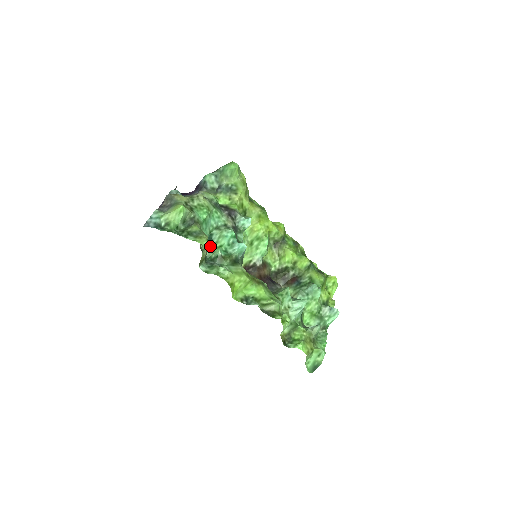
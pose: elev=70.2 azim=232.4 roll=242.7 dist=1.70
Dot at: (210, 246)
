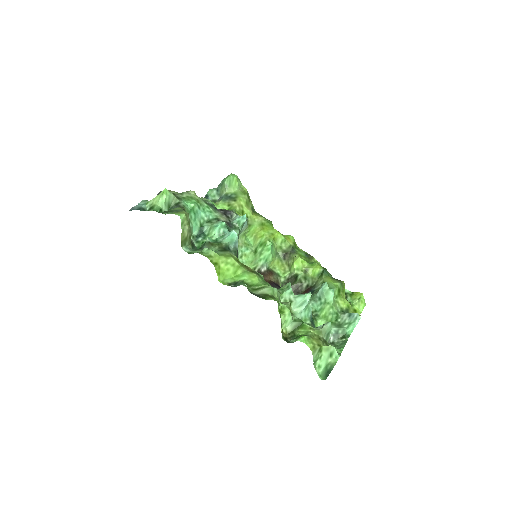
Dot at: (201, 238)
